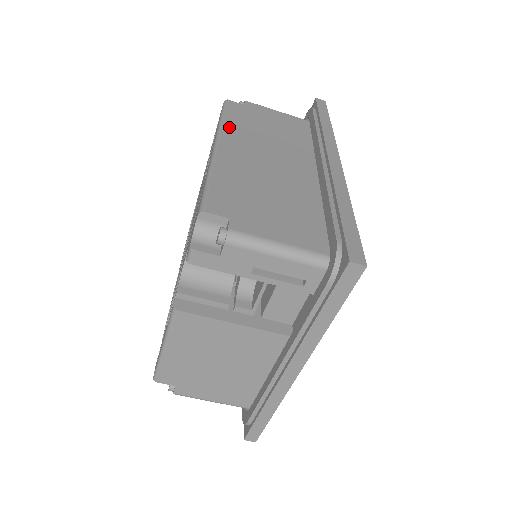
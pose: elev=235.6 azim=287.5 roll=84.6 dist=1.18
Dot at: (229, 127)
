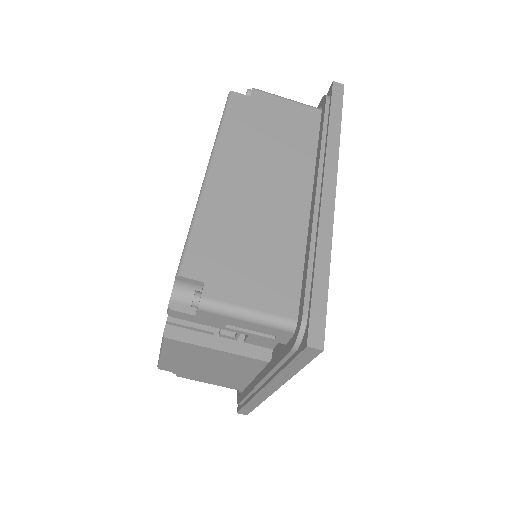
Dot at: (226, 140)
